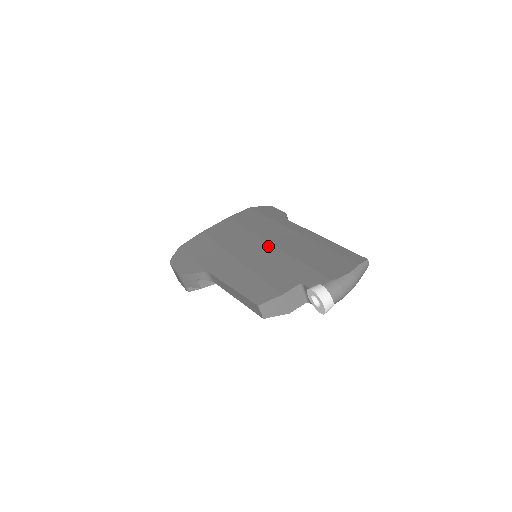
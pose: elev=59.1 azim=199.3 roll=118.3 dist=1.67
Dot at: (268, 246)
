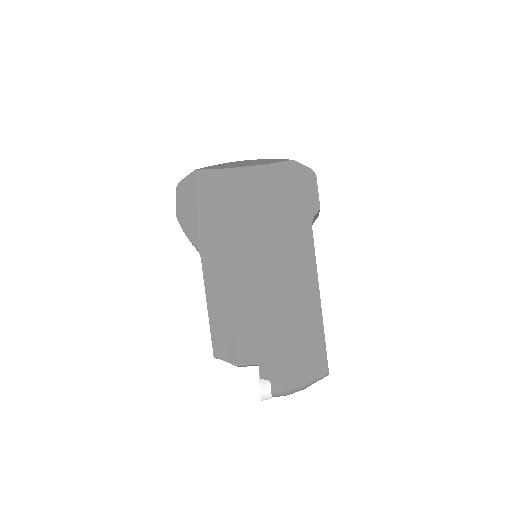
Dot at: (266, 273)
